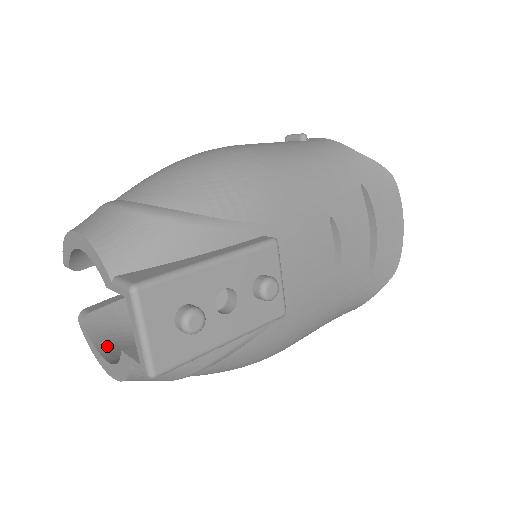
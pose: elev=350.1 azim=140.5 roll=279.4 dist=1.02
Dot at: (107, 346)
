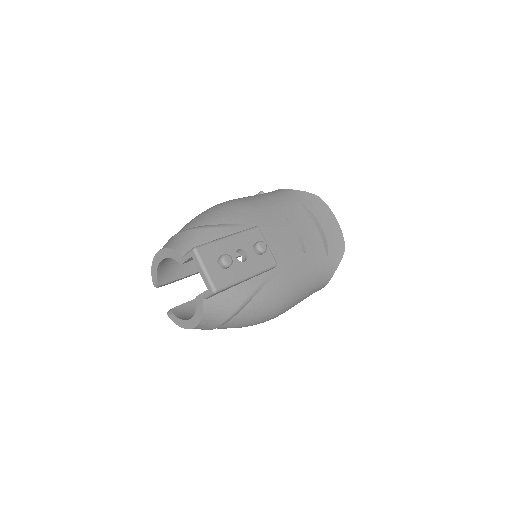
Dot at: (188, 319)
